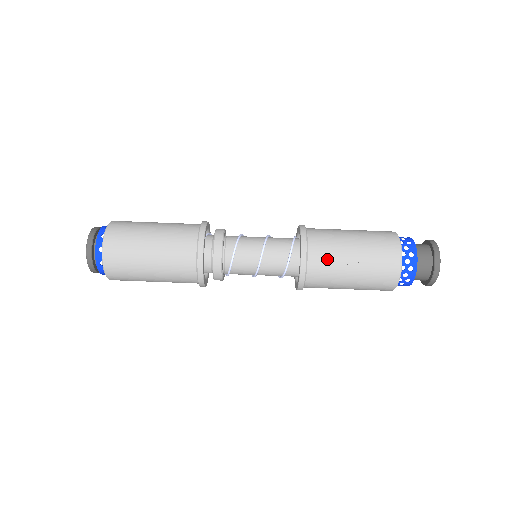
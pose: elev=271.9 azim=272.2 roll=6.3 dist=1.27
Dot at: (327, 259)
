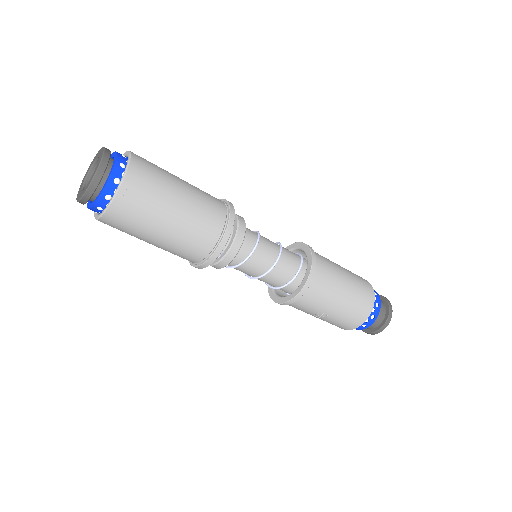
Dot at: (304, 308)
